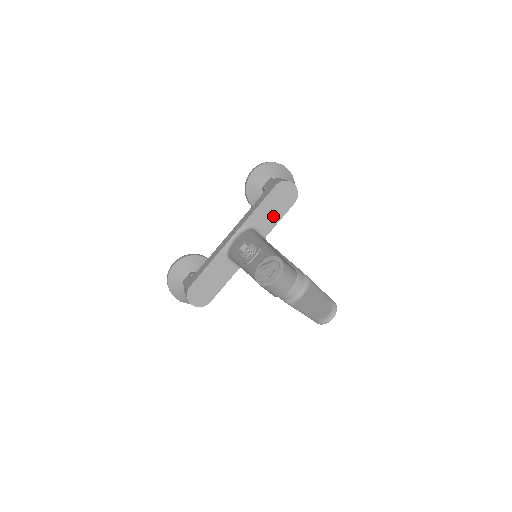
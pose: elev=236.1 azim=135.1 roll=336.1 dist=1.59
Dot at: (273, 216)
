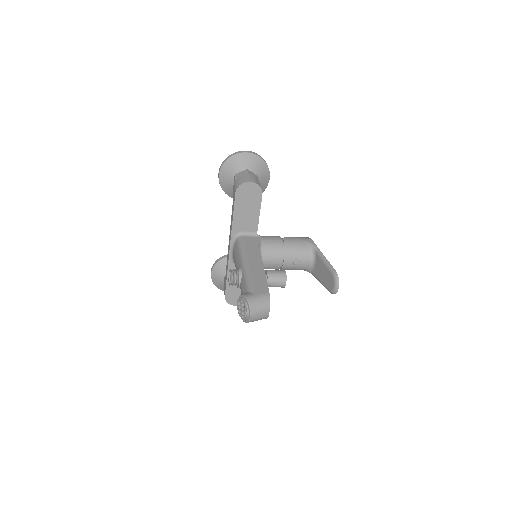
Dot at: (251, 215)
